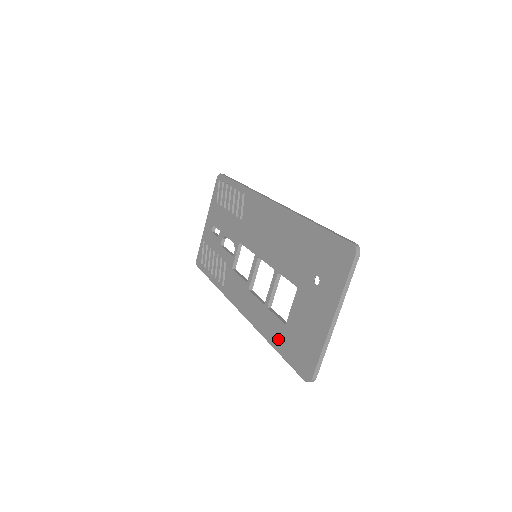
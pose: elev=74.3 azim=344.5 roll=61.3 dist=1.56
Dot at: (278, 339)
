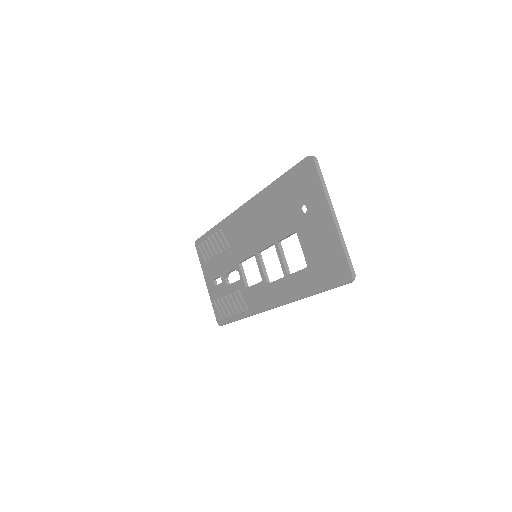
Dot at: (310, 284)
